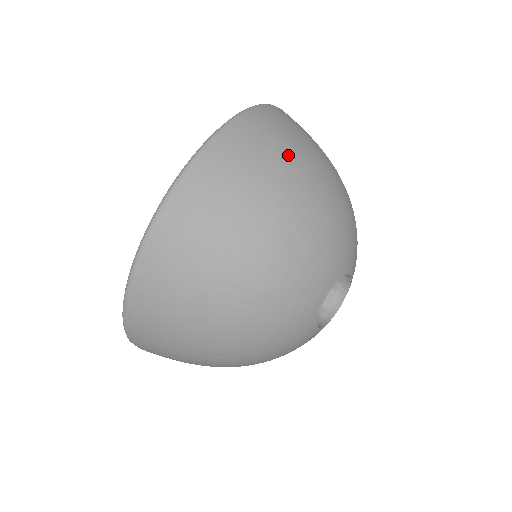
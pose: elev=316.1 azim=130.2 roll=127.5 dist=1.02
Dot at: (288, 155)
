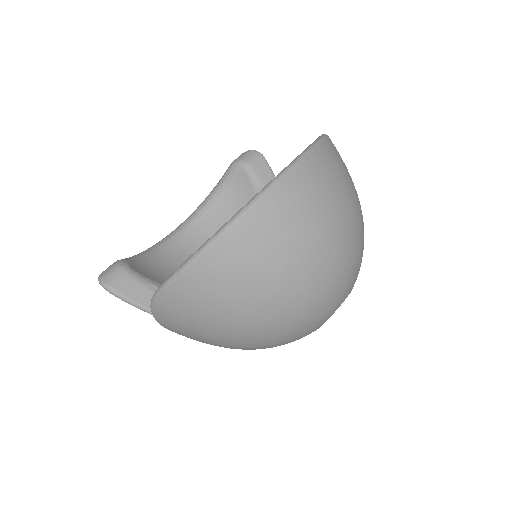
Dot at: occluded
